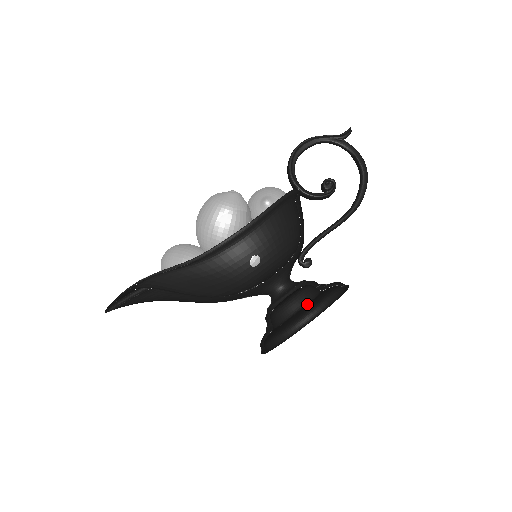
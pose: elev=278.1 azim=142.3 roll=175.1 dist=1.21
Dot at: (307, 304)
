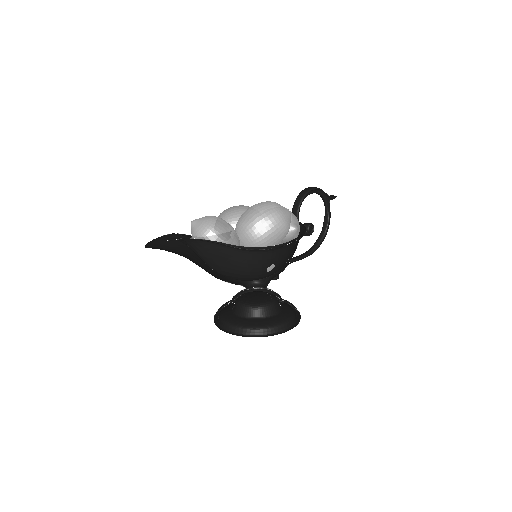
Dot at: (279, 313)
